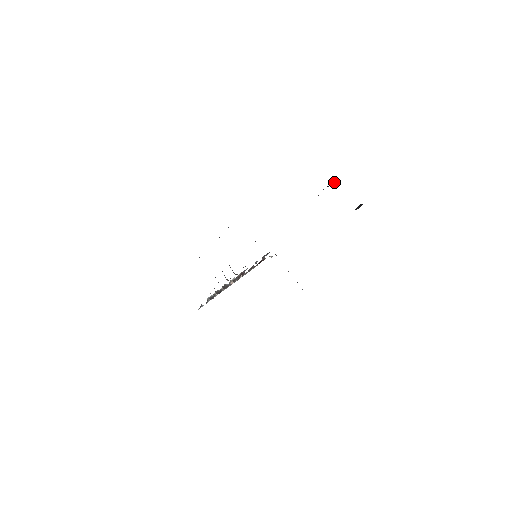
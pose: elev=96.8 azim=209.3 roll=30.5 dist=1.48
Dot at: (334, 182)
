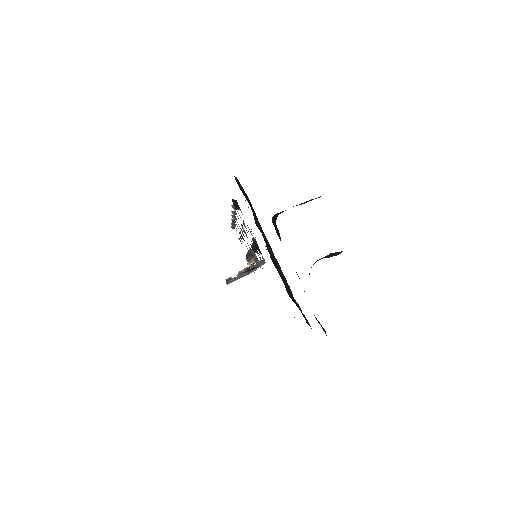
Dot at: occluded
